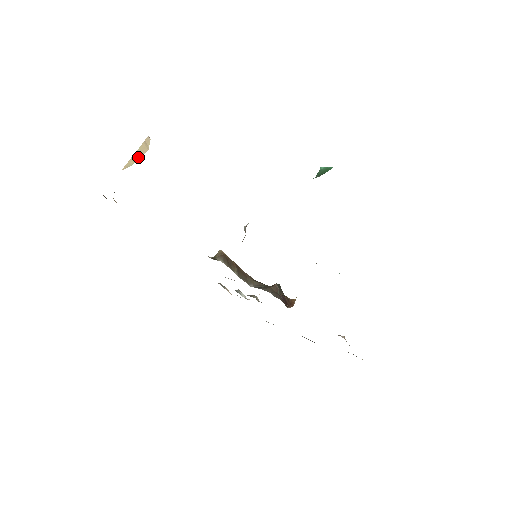
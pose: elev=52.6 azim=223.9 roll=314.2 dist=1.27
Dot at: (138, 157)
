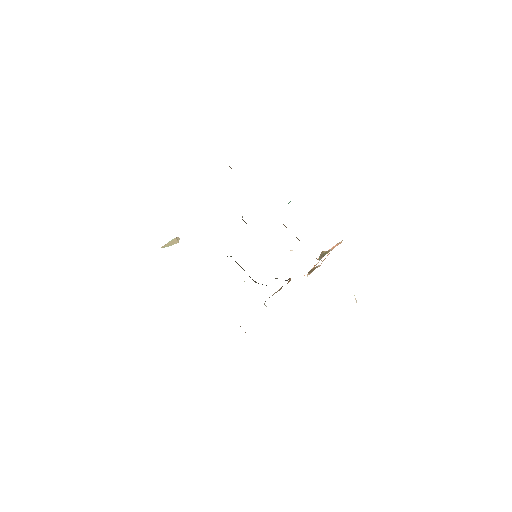
Dot at: (172, 244)
